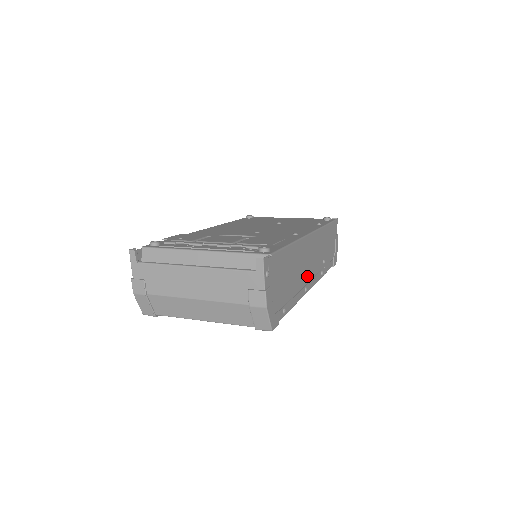
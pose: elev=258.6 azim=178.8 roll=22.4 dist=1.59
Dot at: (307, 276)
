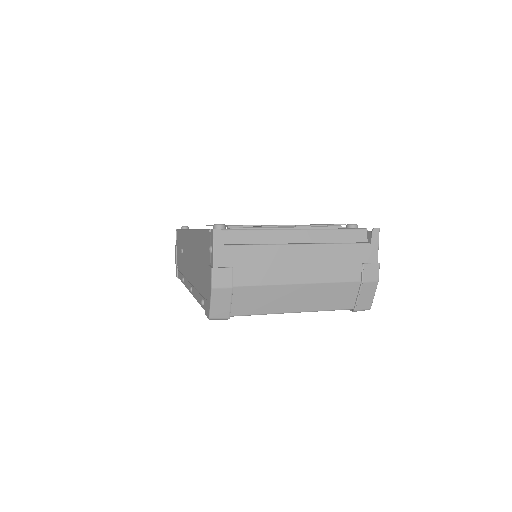
Dot at: occluded
